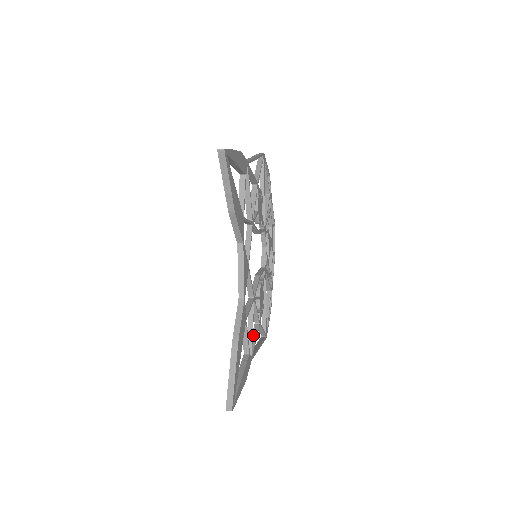
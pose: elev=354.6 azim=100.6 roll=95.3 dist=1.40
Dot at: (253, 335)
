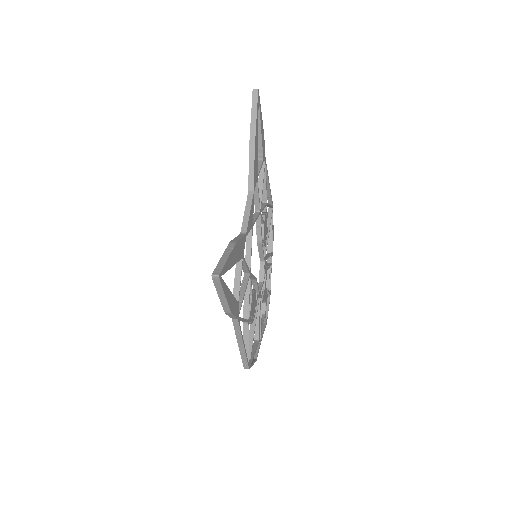
Dot at: occluded
